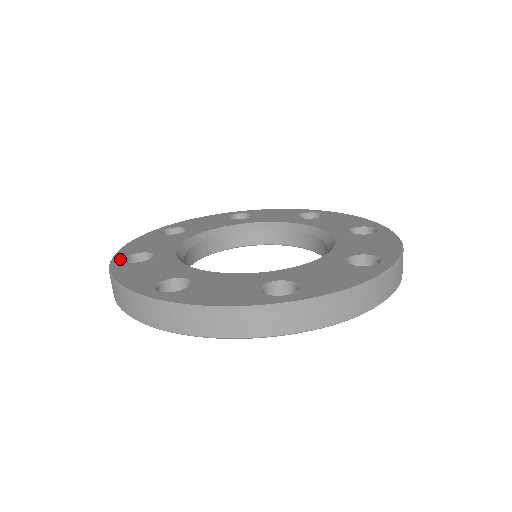
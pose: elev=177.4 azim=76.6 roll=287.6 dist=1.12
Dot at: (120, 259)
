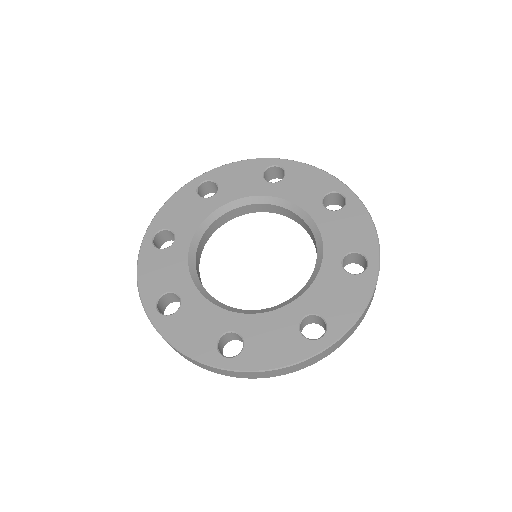
Dot at: (150, 237)
